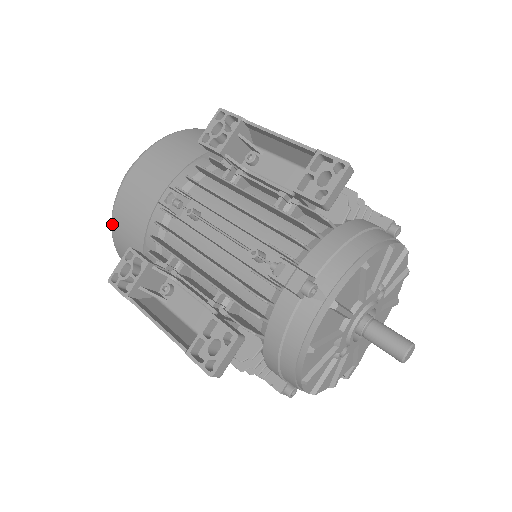
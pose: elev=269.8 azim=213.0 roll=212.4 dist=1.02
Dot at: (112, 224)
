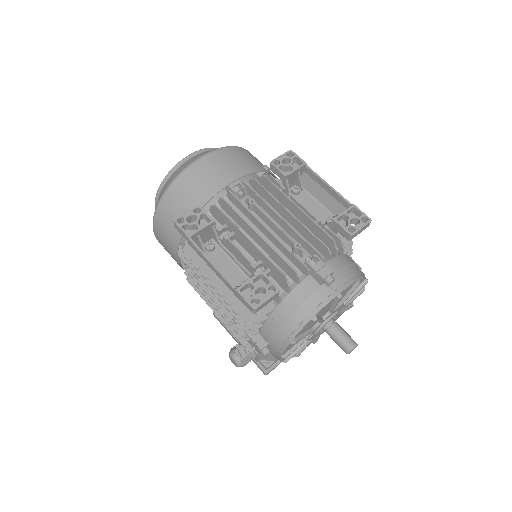
Dot at: (173, 183)
